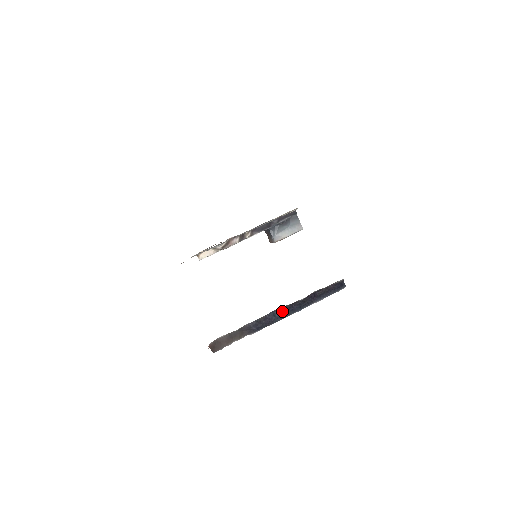
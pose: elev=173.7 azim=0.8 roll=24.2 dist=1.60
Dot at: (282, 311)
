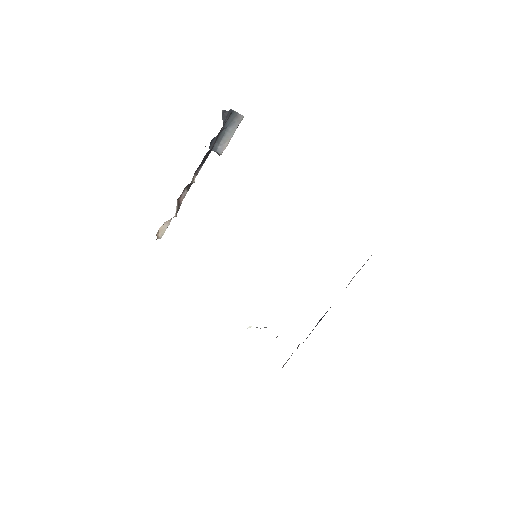
Dot at: occluded
